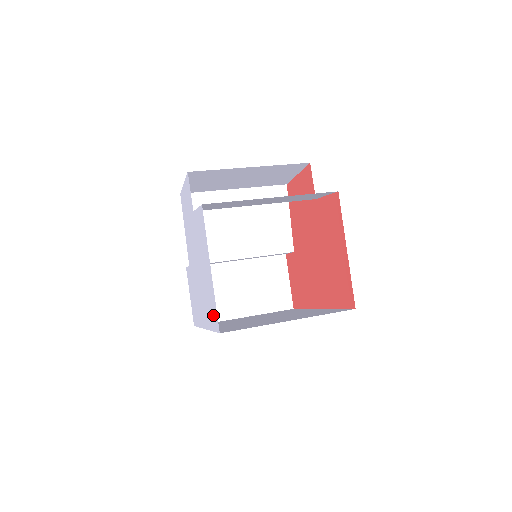
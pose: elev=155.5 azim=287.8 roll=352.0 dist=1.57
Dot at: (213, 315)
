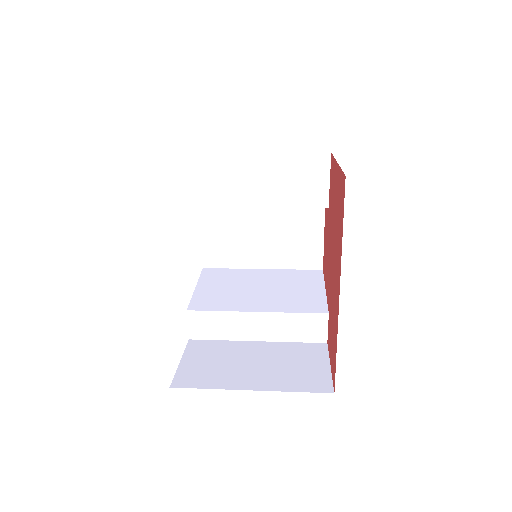
Dot at: occluded
